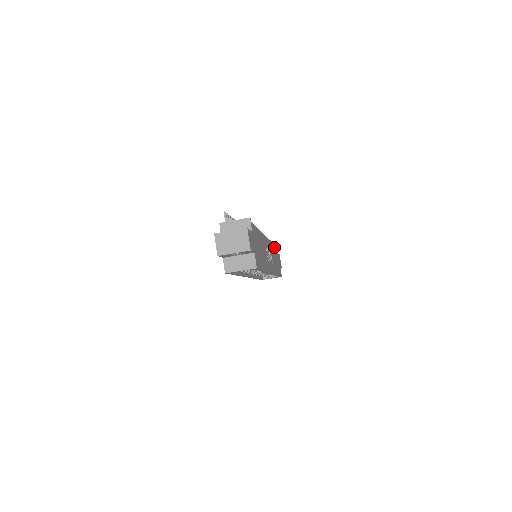
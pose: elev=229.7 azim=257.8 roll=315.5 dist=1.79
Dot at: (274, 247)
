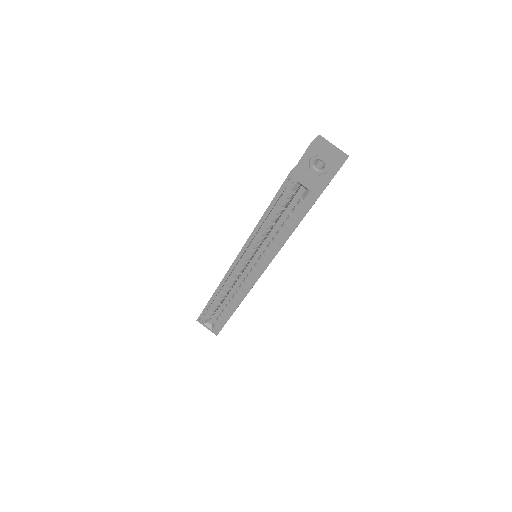
Dot at: occluded
